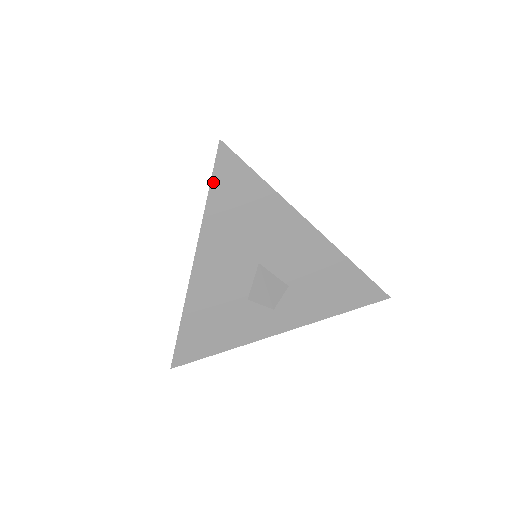
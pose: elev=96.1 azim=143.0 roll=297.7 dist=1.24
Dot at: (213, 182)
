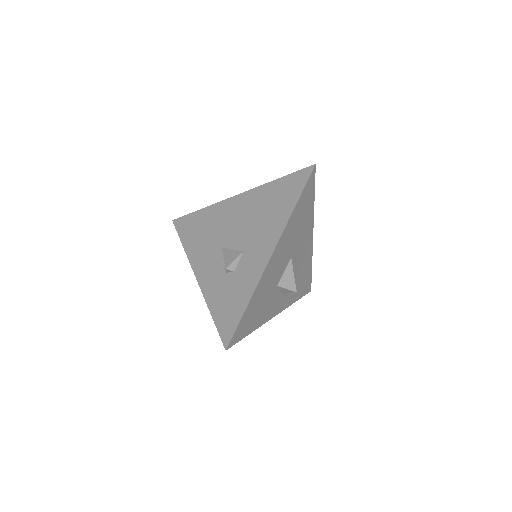
Dot at: (303, 192)
